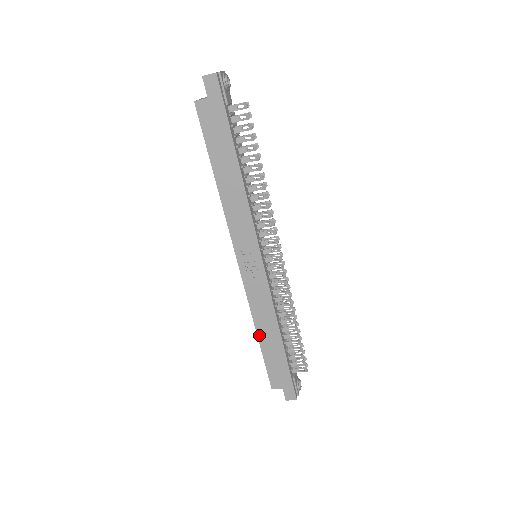
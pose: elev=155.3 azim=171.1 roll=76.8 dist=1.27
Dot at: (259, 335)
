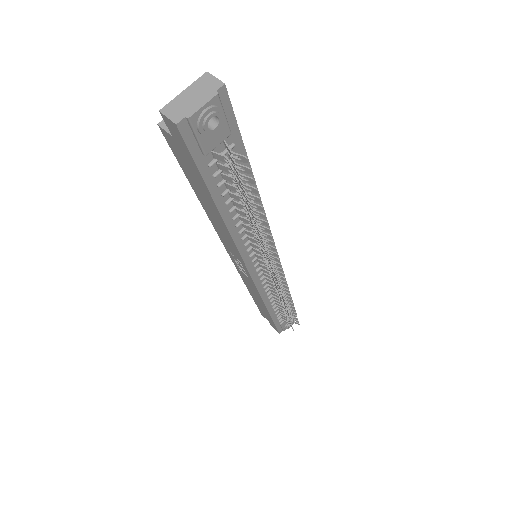
Dot at: (251, 293)
